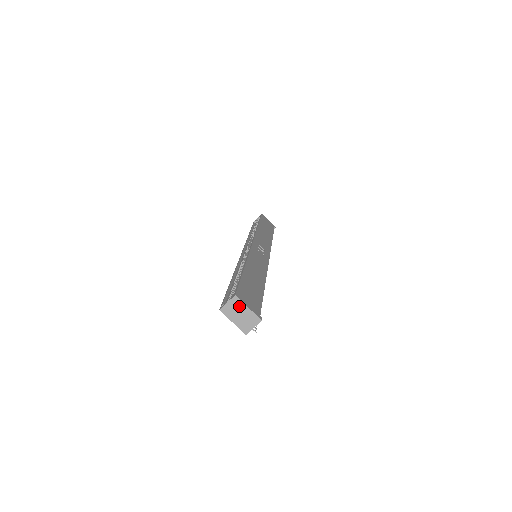
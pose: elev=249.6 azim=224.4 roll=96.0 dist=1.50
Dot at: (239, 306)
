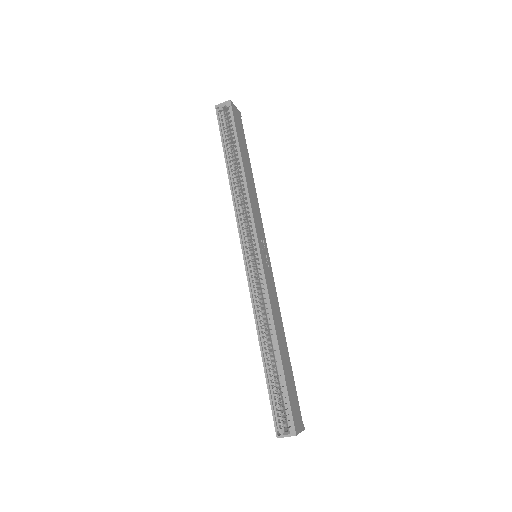
Dot at: occluded
